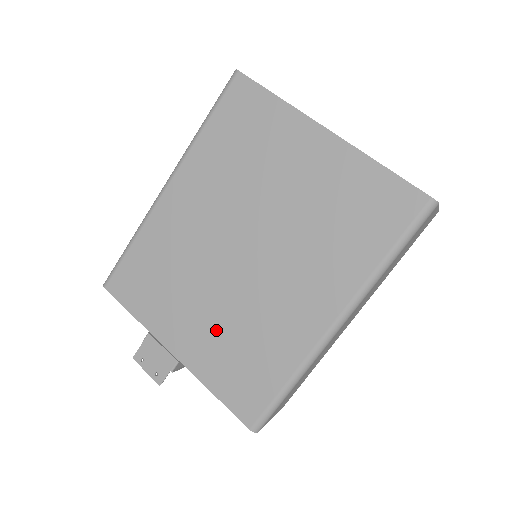
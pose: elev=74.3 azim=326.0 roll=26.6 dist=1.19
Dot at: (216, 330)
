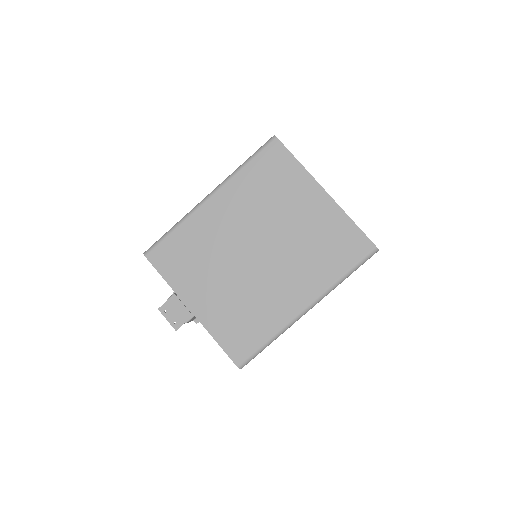
Dot at: (226, 300)
